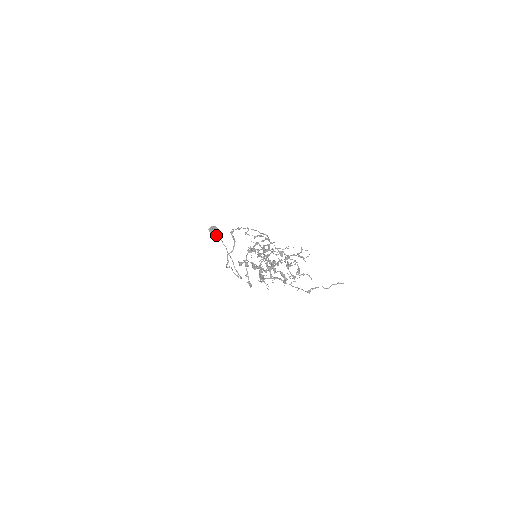
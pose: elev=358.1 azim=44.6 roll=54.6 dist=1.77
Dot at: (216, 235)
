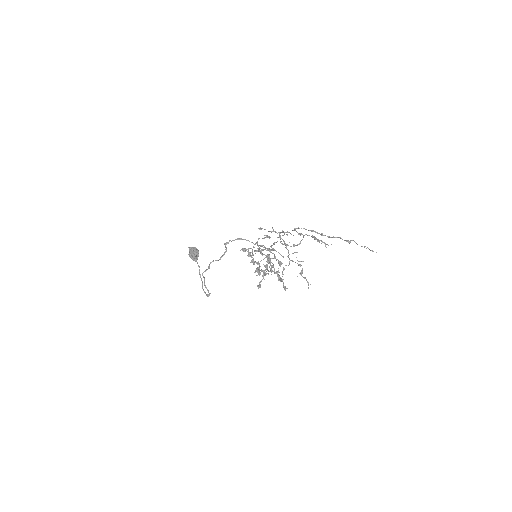
Dot at: (196, 253)
